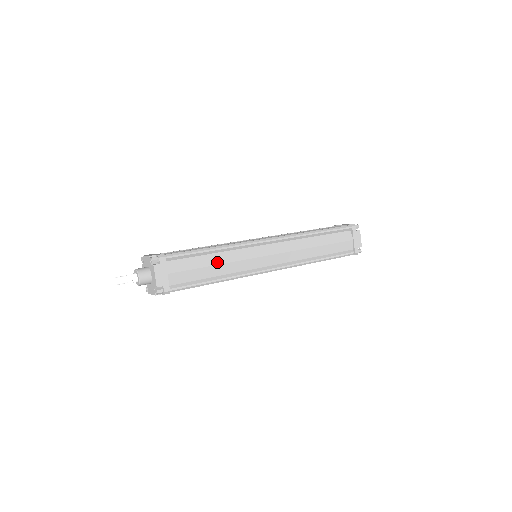
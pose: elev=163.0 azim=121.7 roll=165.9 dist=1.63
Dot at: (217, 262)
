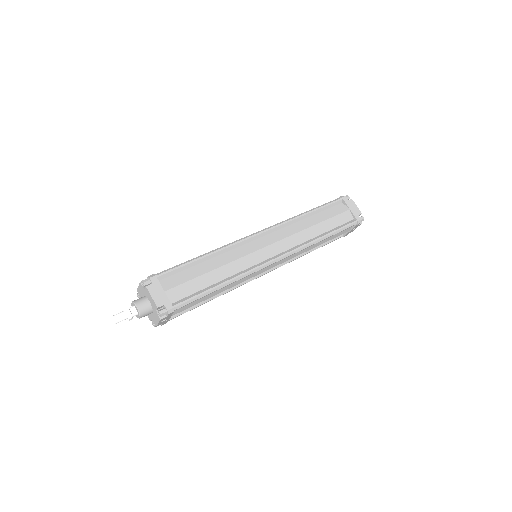
Dot at: (214, 267)
